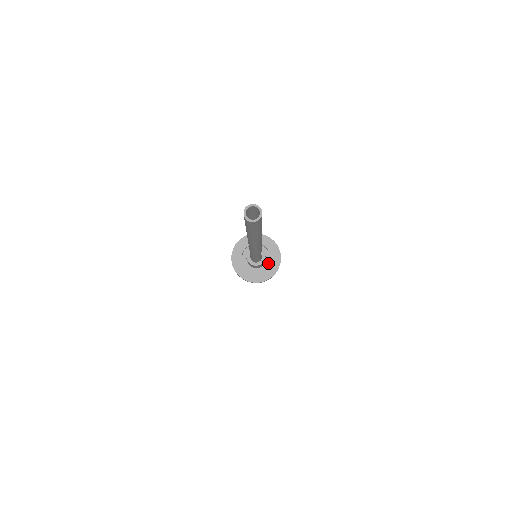
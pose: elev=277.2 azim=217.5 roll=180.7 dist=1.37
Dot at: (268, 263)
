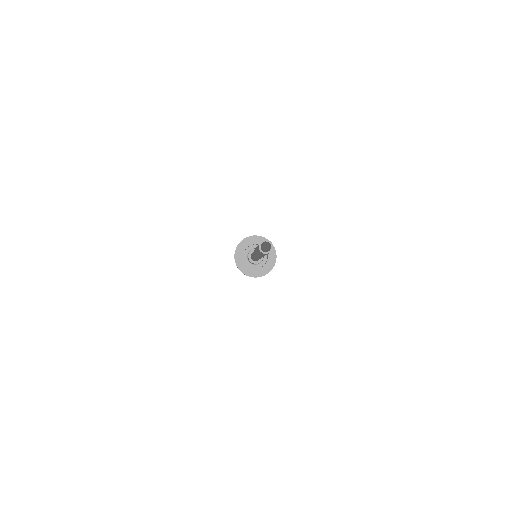
Dot at: (258, 267)
